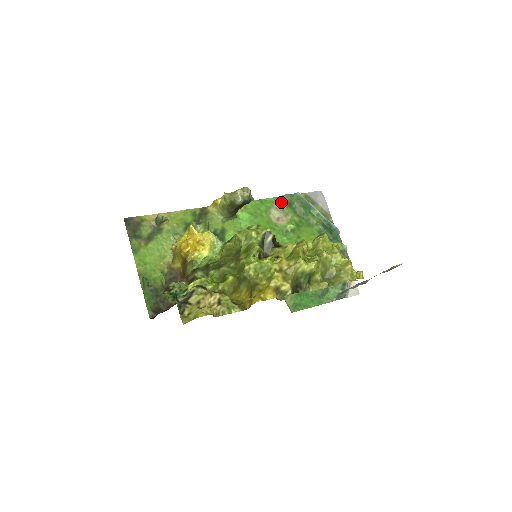
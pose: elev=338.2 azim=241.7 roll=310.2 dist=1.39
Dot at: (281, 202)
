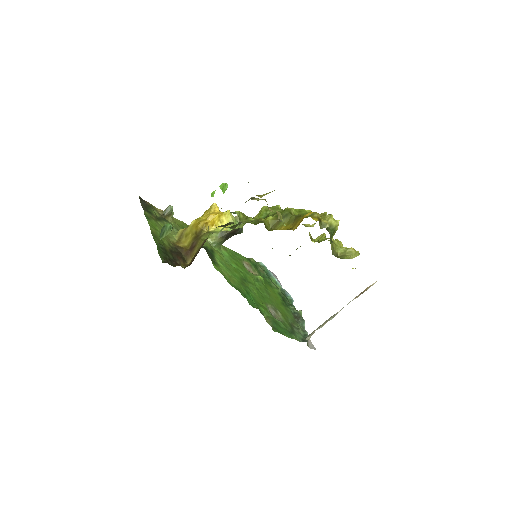
Dot at: (250, 262)
